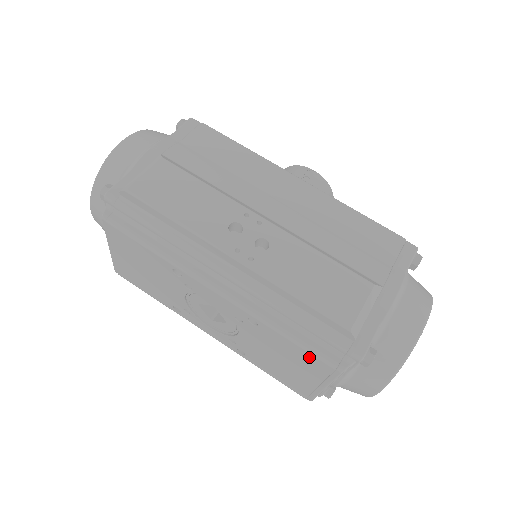
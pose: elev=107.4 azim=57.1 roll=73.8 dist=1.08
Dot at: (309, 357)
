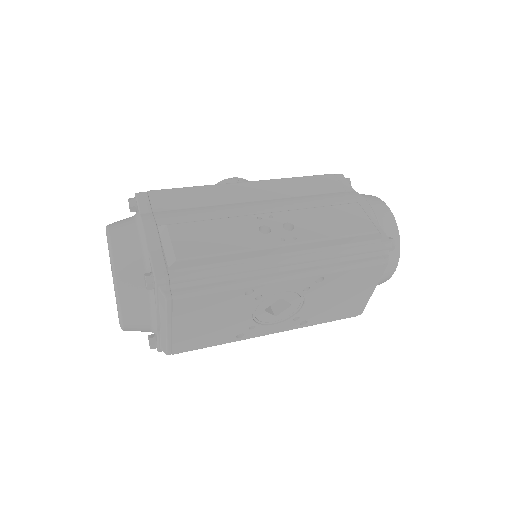
Dot at: (365, 271)
